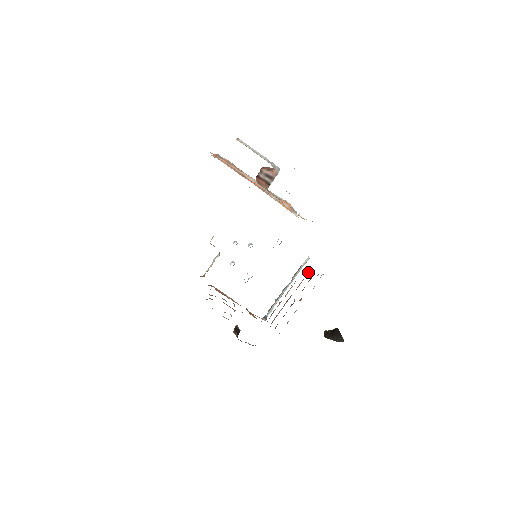
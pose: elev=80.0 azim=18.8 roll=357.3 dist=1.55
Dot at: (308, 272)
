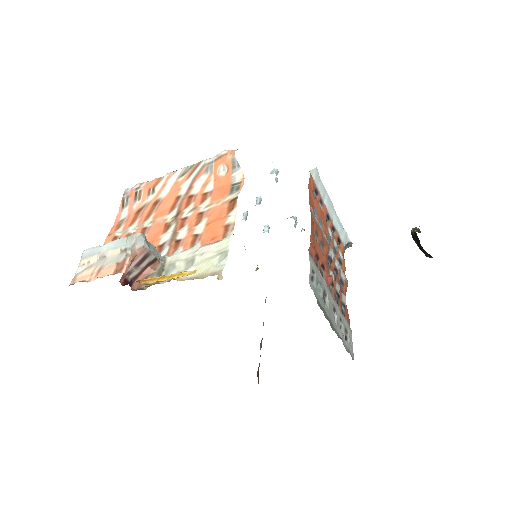
Dot at: occluded
